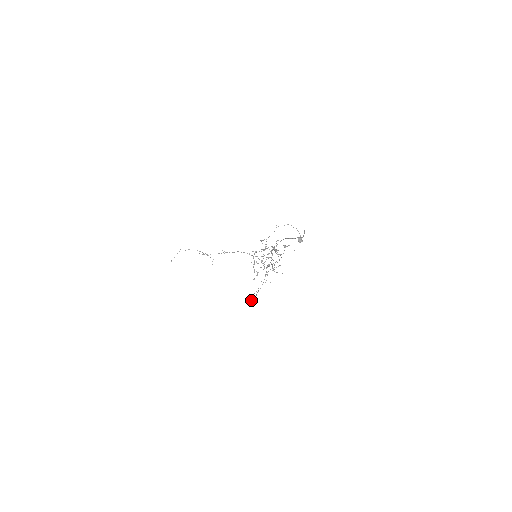
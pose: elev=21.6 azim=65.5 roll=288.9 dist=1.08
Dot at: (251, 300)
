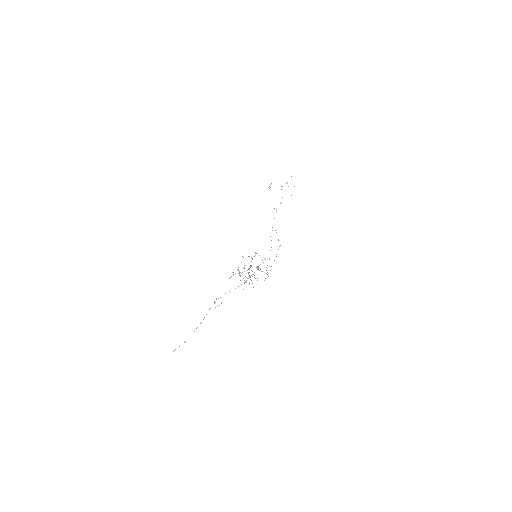
Dot at: (265, 278)
